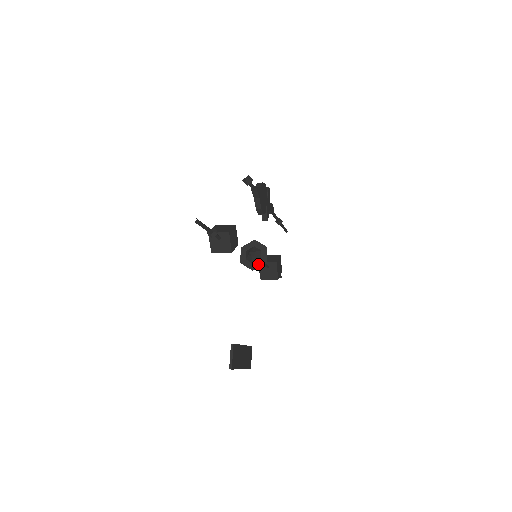
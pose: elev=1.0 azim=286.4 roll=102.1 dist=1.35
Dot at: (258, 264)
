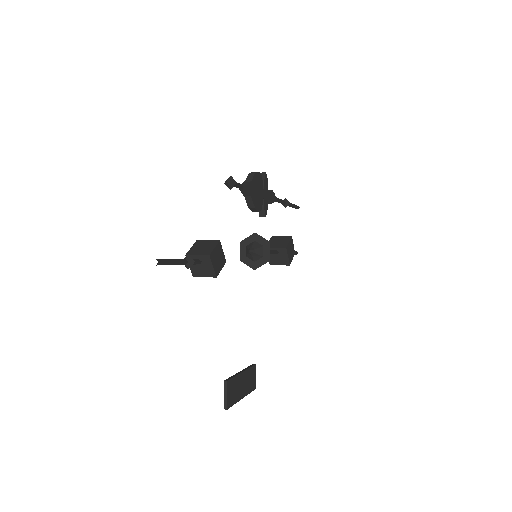
Dot at: (260, 262)
